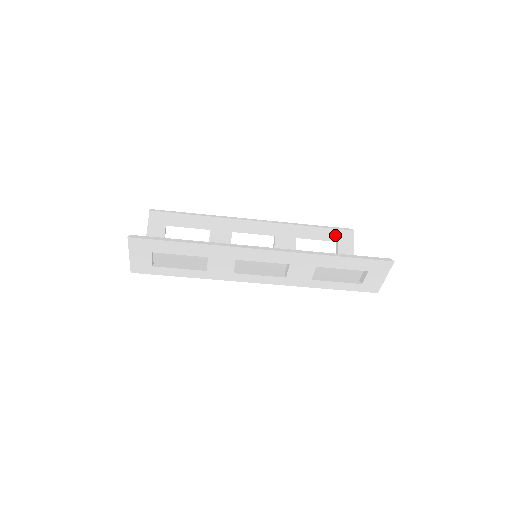
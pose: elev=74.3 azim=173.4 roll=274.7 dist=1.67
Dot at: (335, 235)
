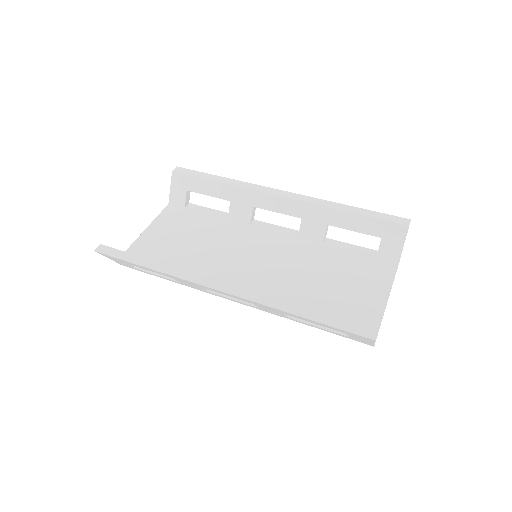
Dot at: (380, 228)
